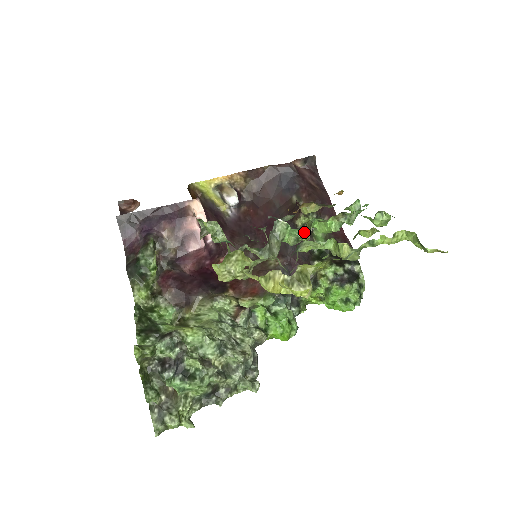
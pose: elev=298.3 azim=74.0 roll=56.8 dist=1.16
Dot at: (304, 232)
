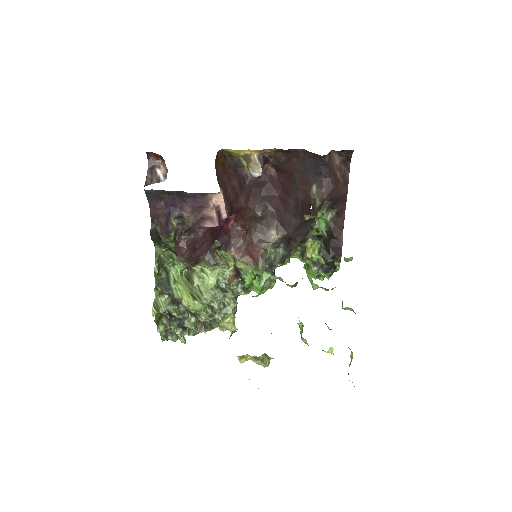
Dot at: (292, 285)
